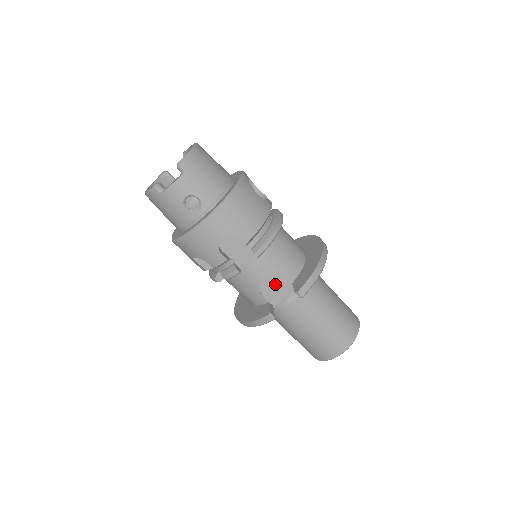
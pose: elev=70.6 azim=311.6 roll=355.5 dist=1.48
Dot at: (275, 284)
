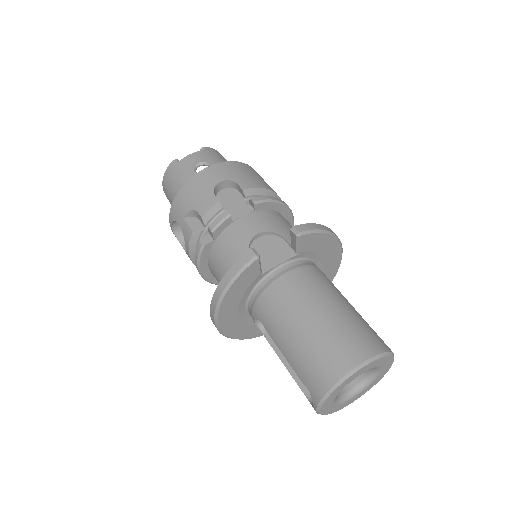
Dot at: (269, 247)
